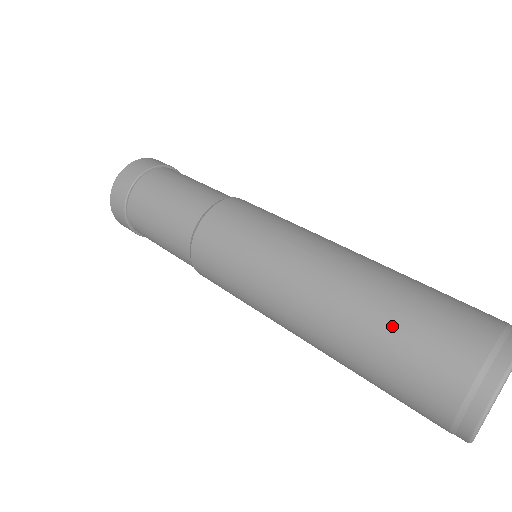
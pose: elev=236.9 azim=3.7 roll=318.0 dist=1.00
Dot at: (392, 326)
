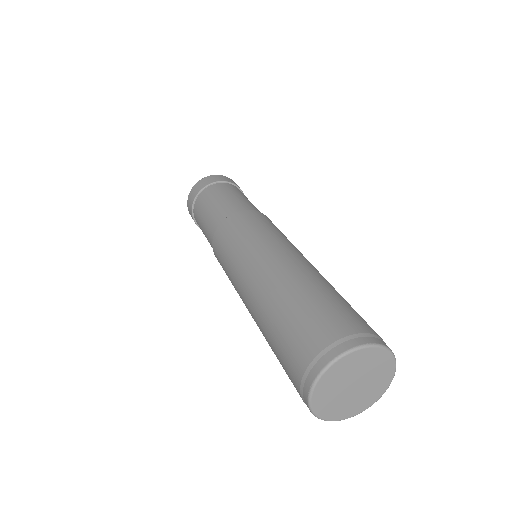
Dot at: (304, 299)
